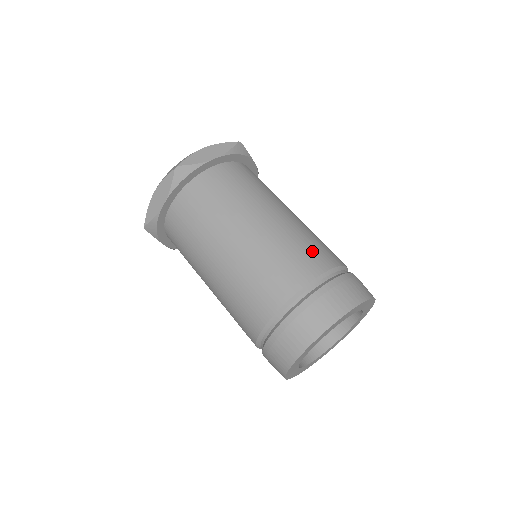
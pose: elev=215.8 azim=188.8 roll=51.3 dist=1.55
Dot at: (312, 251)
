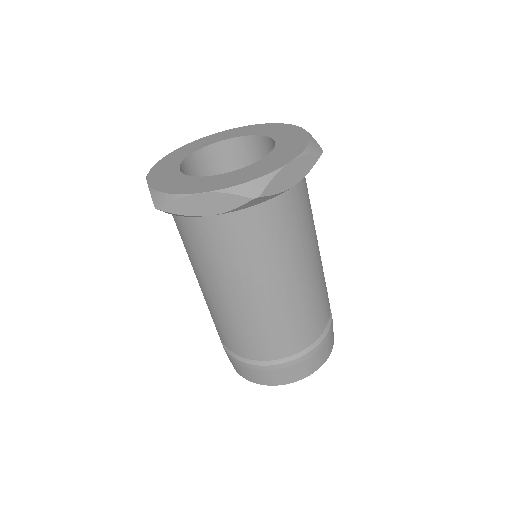
Dot at: (323, 306)
